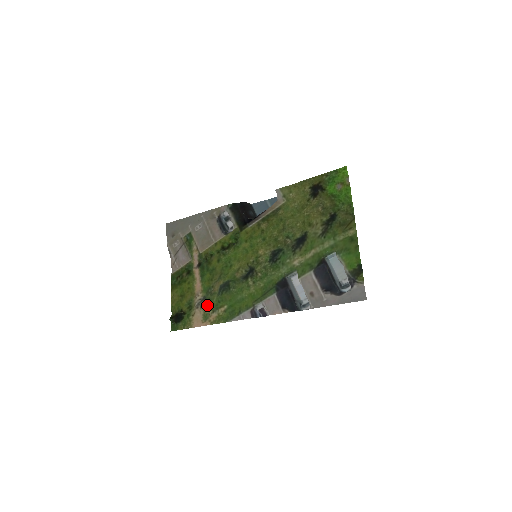
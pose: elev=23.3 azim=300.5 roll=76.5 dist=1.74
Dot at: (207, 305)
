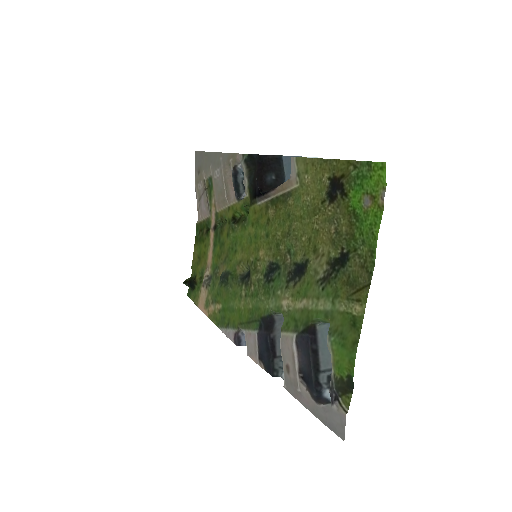
Dot at: (210, 289)
